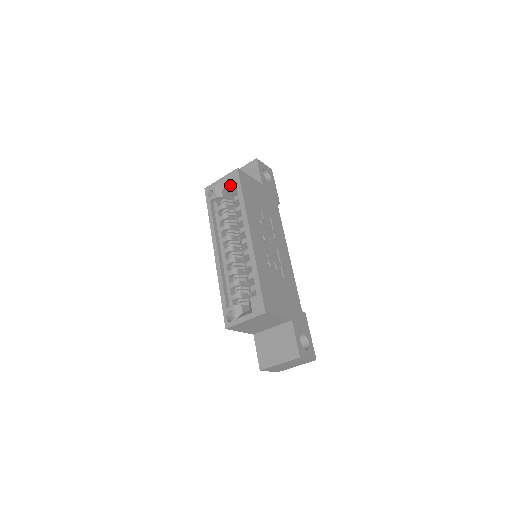
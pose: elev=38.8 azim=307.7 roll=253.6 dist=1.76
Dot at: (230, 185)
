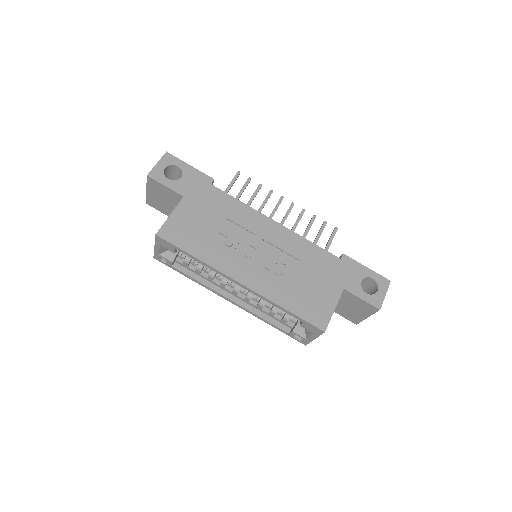
Dot at: occluded
